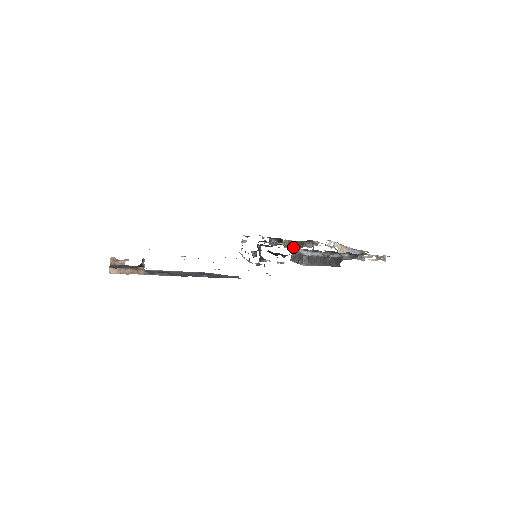
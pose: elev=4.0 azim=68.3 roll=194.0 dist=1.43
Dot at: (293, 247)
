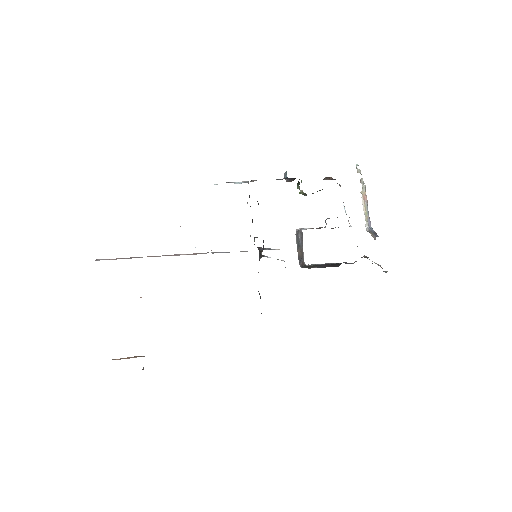
Dot at: (301, 234)
